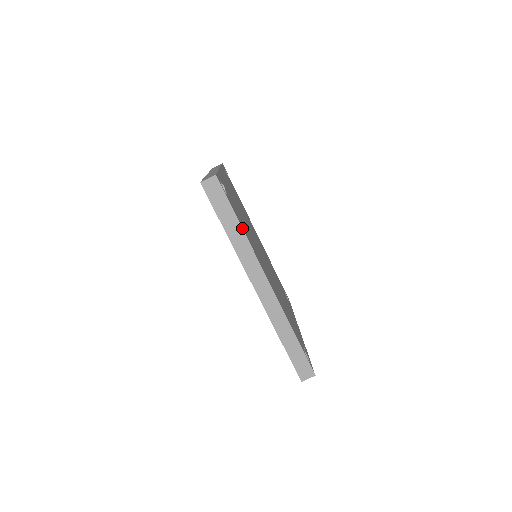
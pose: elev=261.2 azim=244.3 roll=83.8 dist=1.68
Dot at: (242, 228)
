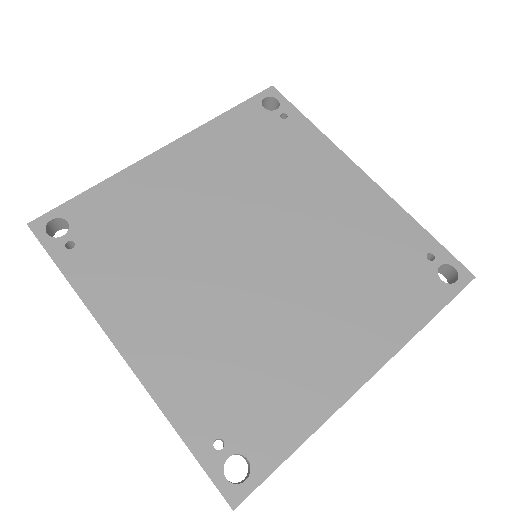
Dot at: occluded
